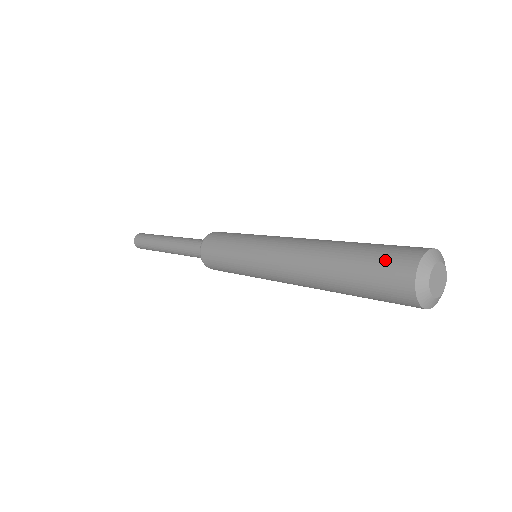
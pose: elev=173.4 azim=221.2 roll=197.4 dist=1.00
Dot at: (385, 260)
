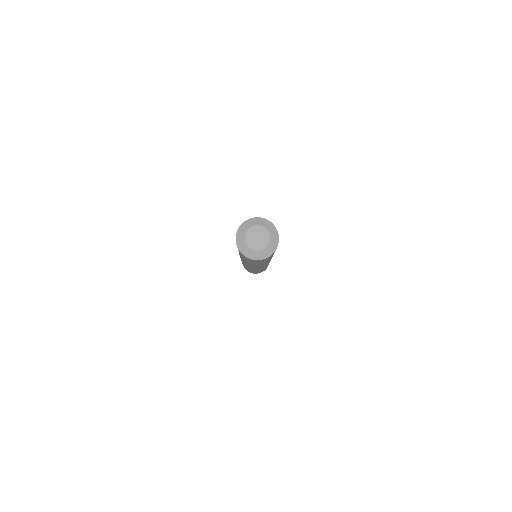
Dot at: occluded
